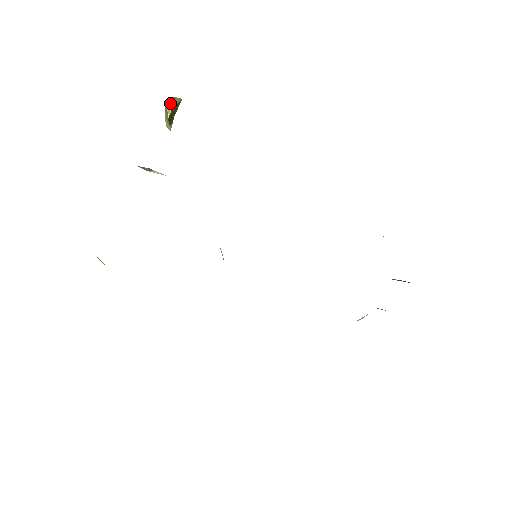
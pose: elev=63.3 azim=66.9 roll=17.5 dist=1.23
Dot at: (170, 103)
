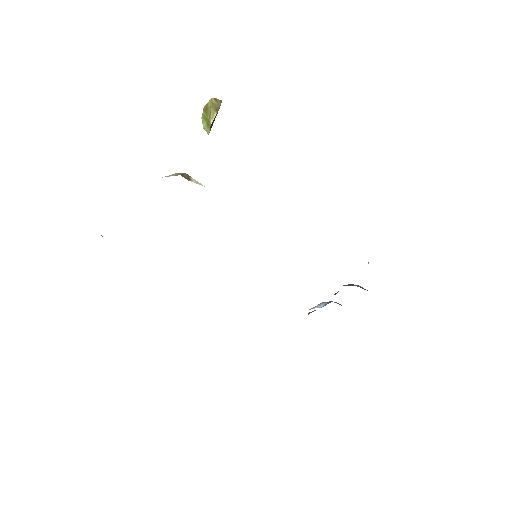
Dot at: (214, 108)
